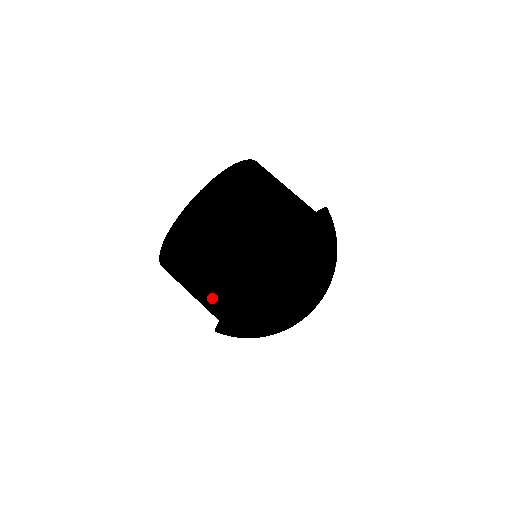
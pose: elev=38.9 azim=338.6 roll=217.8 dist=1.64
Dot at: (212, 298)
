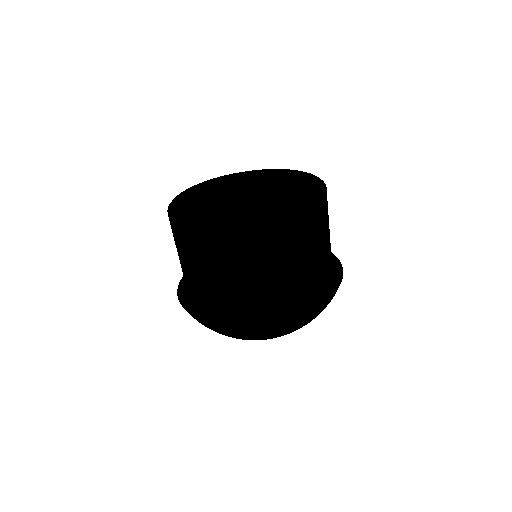
Dot at: (247, 300)
